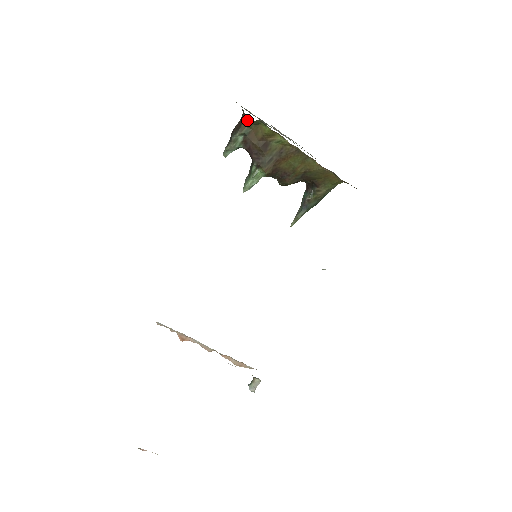
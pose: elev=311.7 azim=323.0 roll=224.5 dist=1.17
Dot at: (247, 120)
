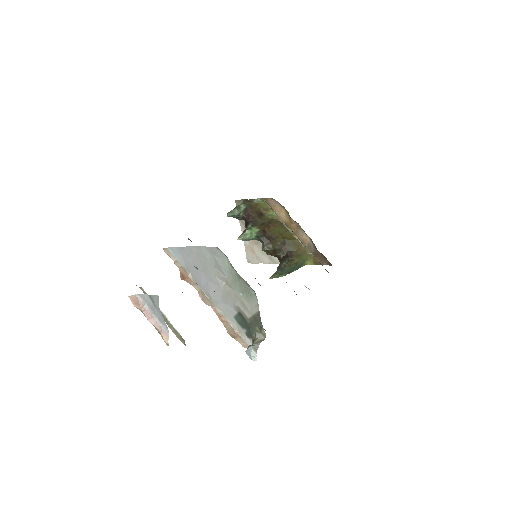
Dot at: (250, 200)
